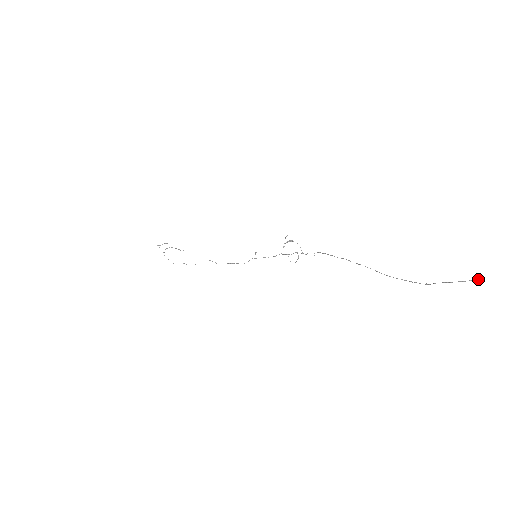
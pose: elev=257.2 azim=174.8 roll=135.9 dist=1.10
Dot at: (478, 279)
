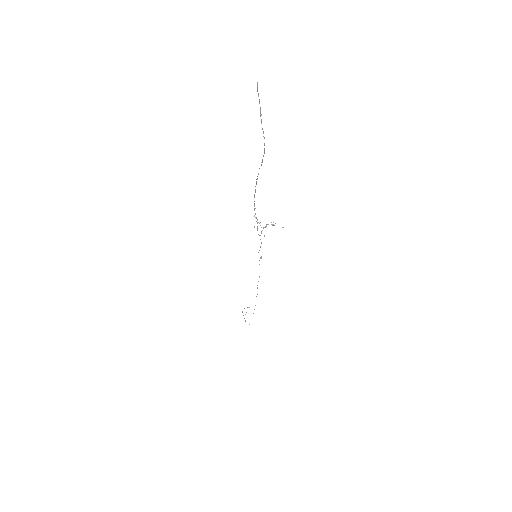
Dot at: (257, 88)
